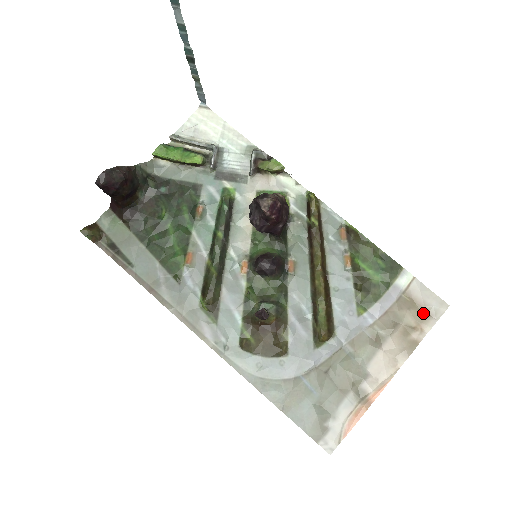
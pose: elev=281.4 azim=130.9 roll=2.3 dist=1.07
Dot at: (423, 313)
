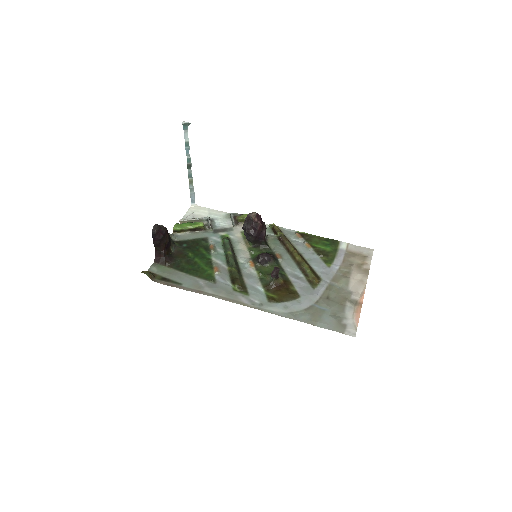
Dot at: (362, 256)
